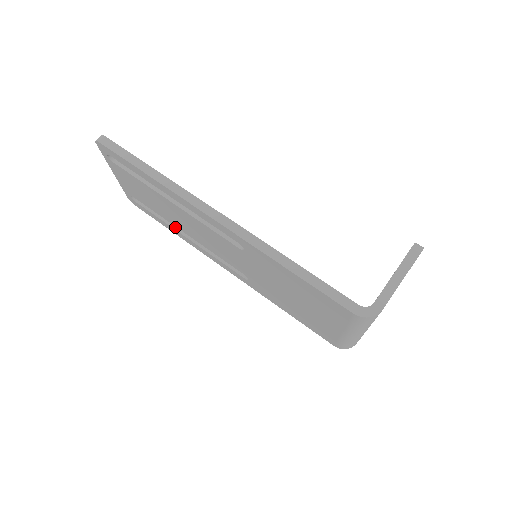
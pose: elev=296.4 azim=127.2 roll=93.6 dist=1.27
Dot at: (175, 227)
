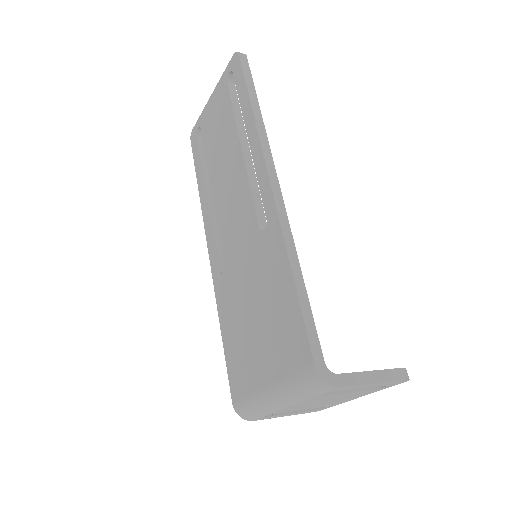
Dot at: (206, 181)
